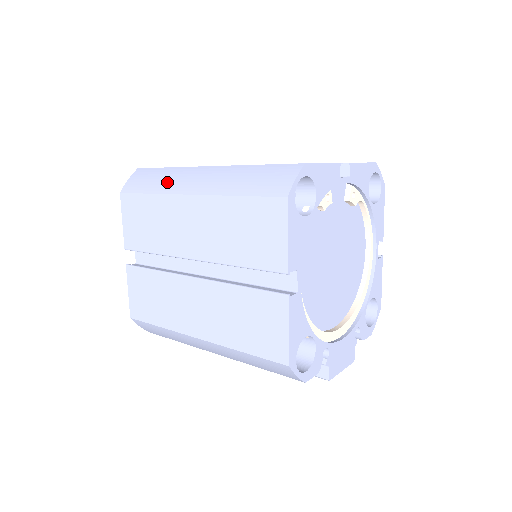
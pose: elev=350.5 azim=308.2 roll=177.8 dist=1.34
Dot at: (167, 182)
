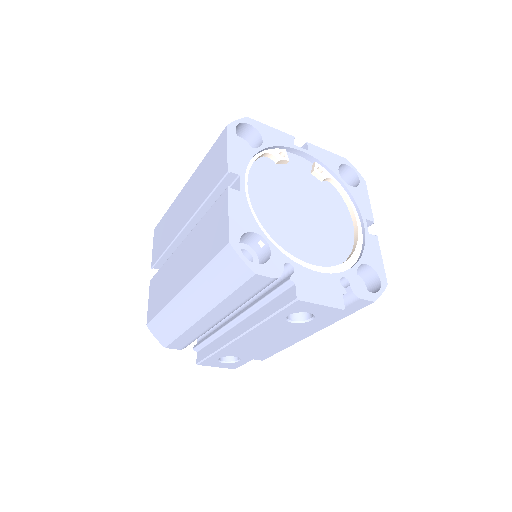
Dot at: occluded
